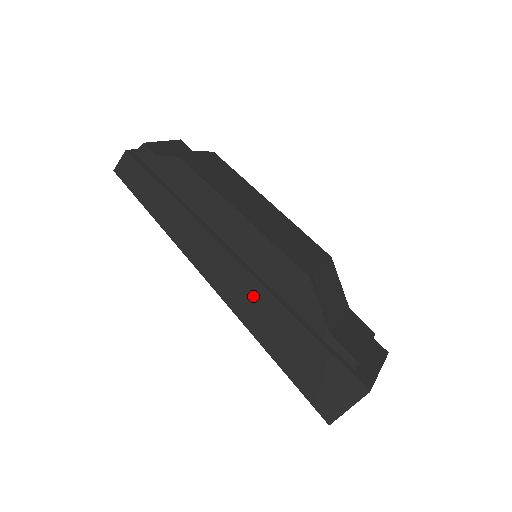
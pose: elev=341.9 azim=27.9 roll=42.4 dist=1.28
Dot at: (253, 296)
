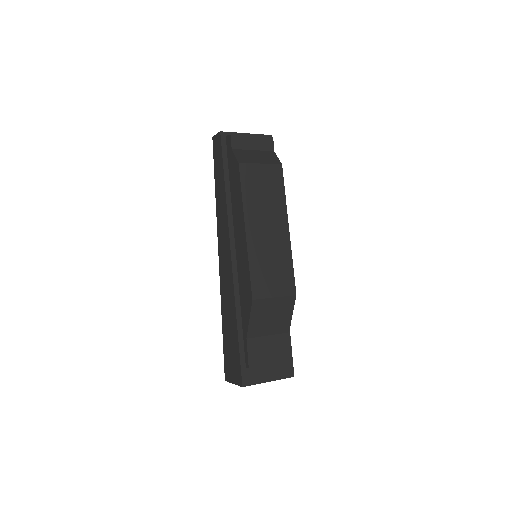
Dot at: (228, 281)
